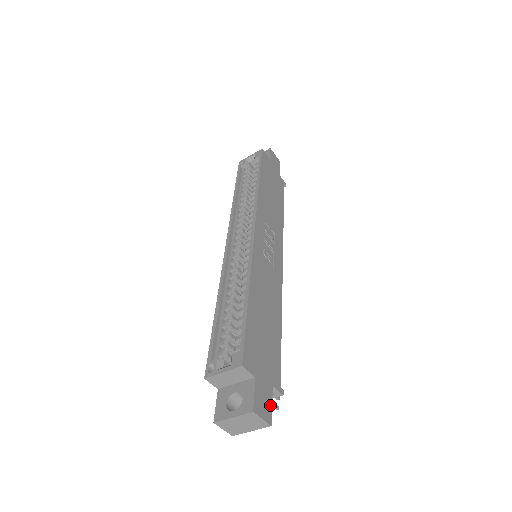
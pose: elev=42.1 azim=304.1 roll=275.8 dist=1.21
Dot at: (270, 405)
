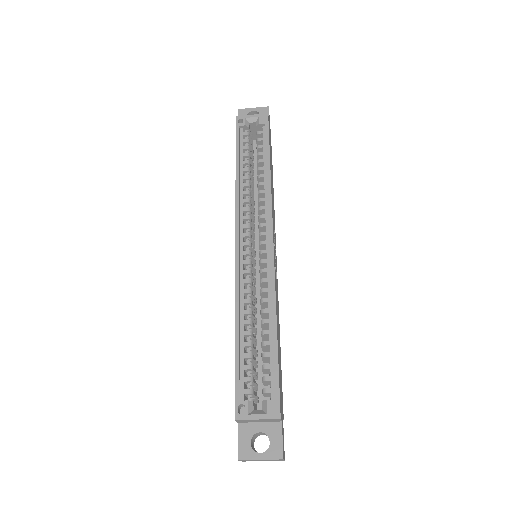
Dot at: occluded
